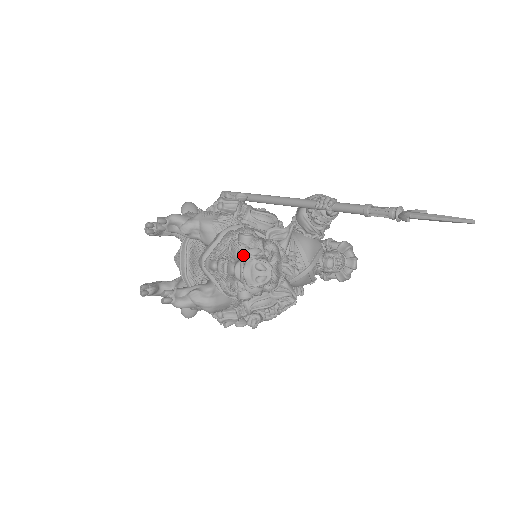
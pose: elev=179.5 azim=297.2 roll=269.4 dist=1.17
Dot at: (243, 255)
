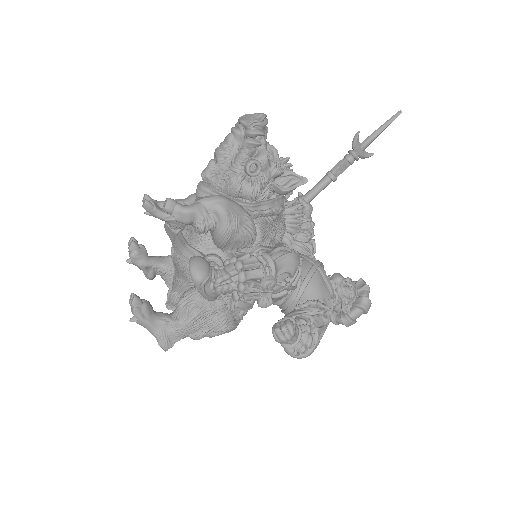
Dot at: (235, 125)
